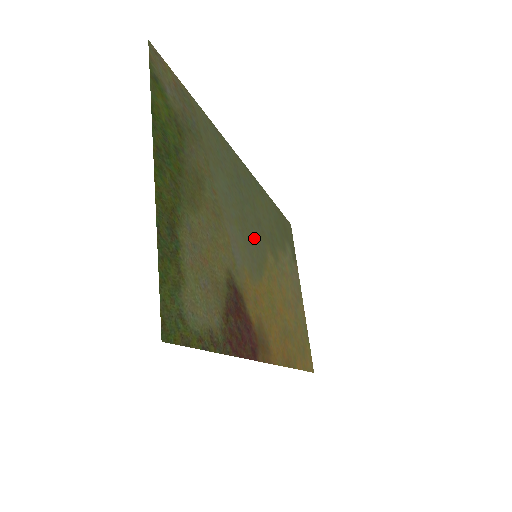
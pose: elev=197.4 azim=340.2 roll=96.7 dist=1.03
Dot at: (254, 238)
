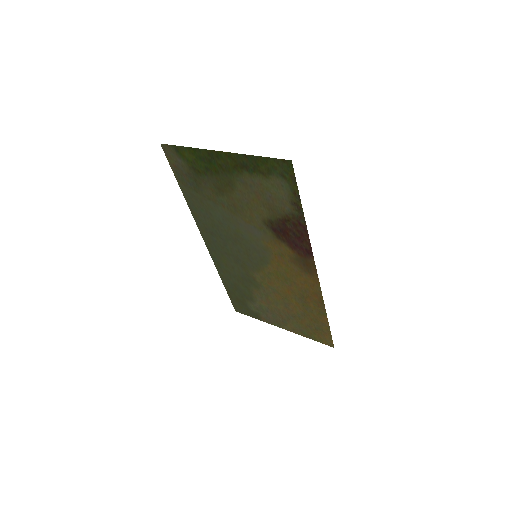
Dot at: (246, 254)
